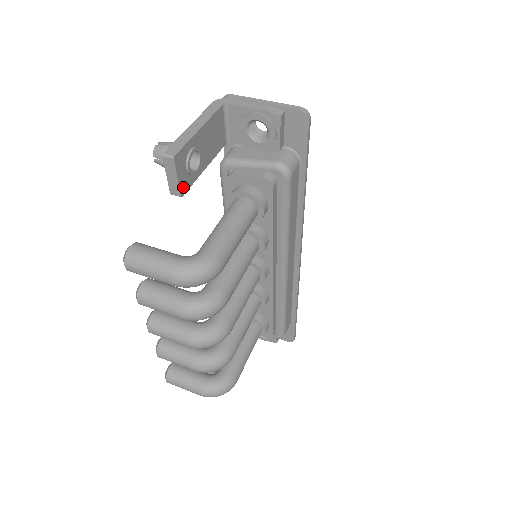
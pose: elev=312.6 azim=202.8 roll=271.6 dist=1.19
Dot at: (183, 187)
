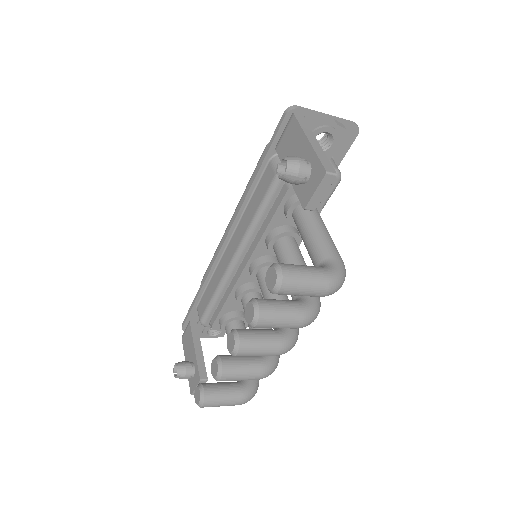
Dot at: (315, 201)
